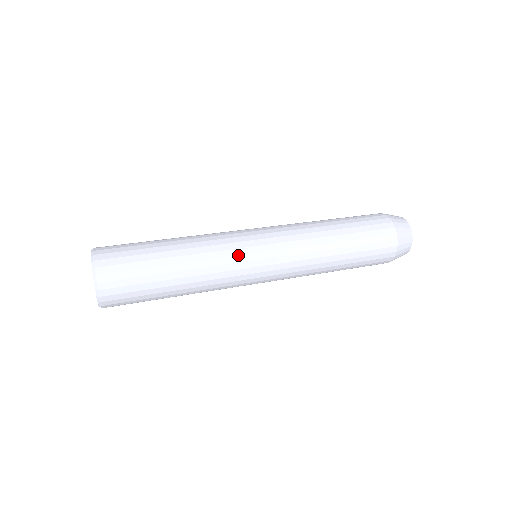
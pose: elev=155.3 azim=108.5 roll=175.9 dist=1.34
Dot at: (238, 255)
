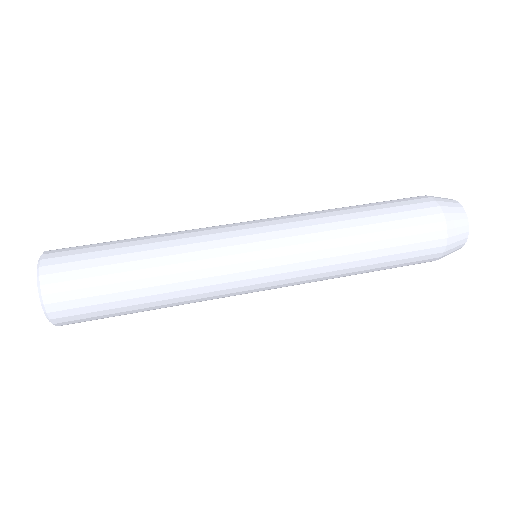
Dot at: (228, 265)
